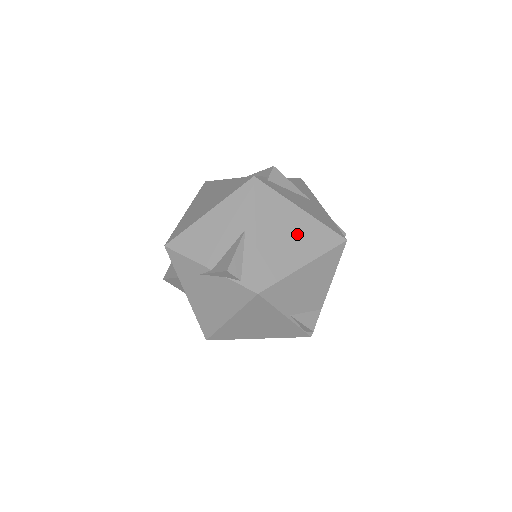
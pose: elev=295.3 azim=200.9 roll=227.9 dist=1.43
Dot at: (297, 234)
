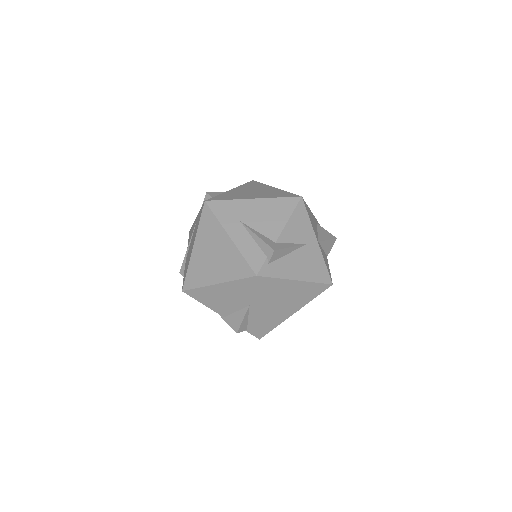
Dot at: (291, 297)
